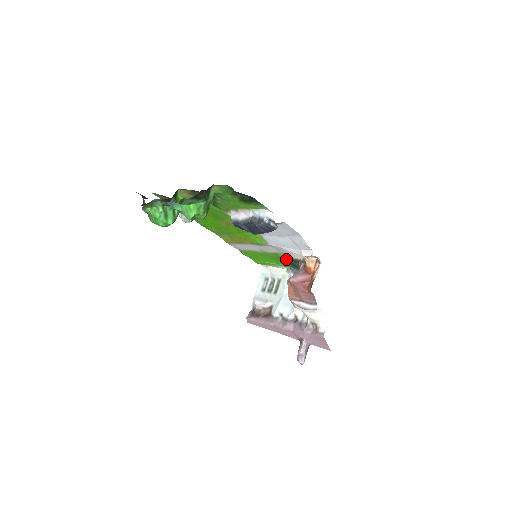
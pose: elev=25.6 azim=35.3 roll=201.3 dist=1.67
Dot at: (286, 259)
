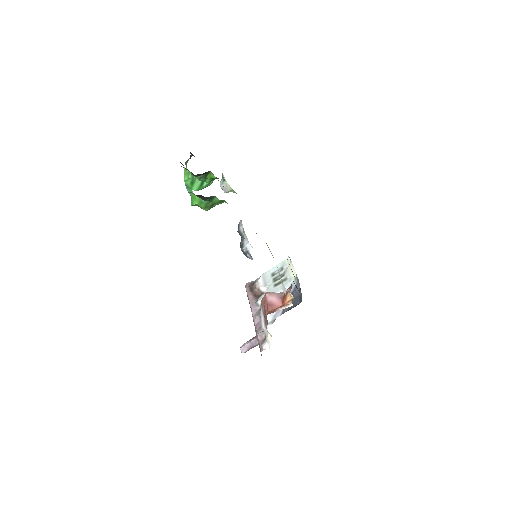
Dot at: occluded
